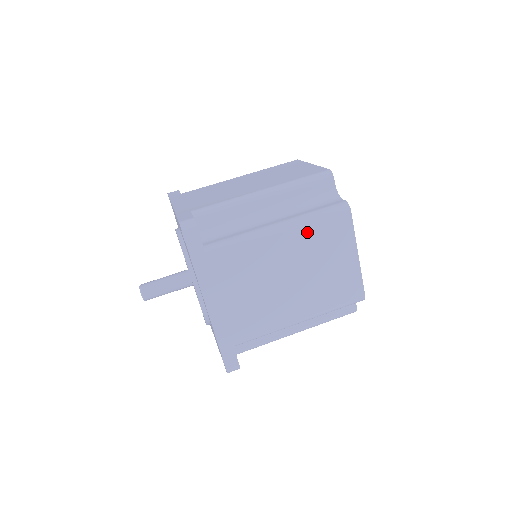
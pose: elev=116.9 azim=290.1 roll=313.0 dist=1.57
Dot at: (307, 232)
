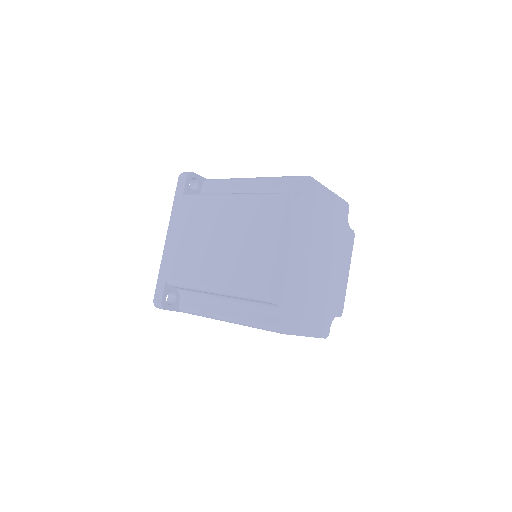
Dot at: (247, 206)
